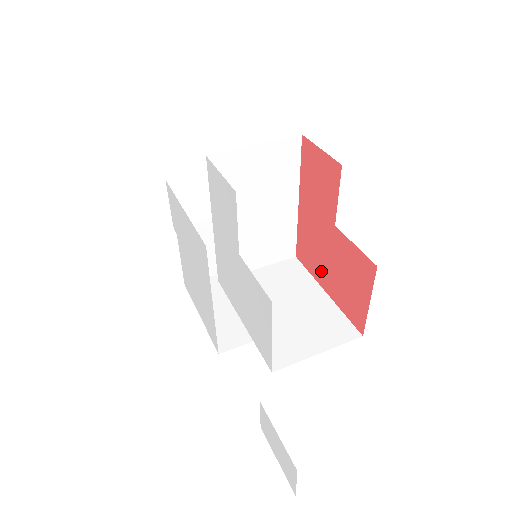
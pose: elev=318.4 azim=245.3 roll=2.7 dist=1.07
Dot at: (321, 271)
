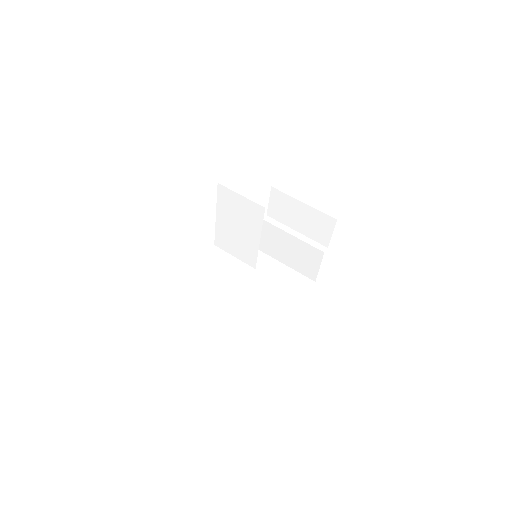
Dot at: occluded
